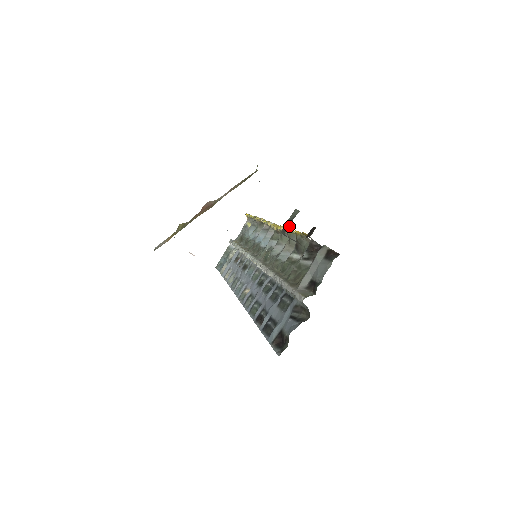
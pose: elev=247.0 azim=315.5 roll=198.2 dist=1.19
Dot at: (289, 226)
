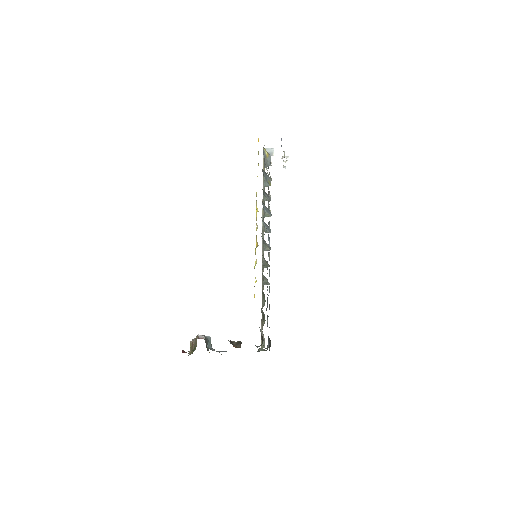
Dot at: occluded
